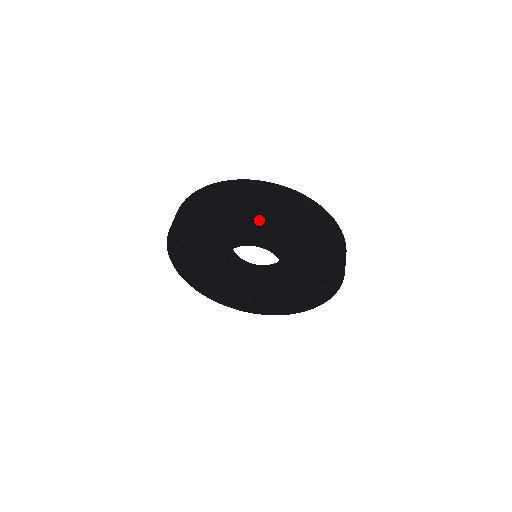
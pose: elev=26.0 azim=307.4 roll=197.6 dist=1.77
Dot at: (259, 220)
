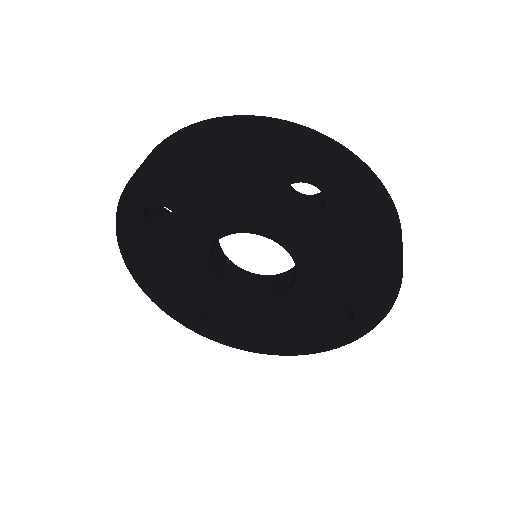
Dot at: (288, 197)
